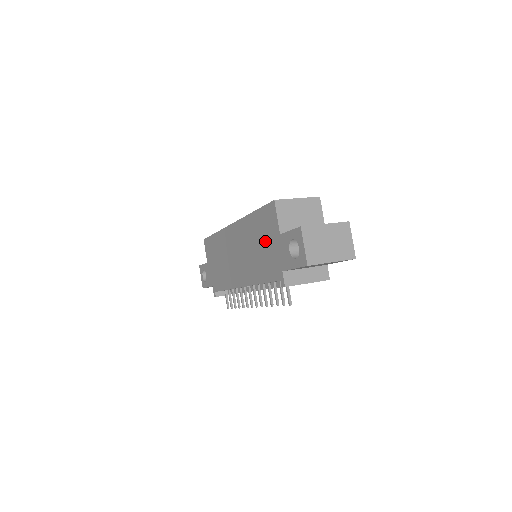
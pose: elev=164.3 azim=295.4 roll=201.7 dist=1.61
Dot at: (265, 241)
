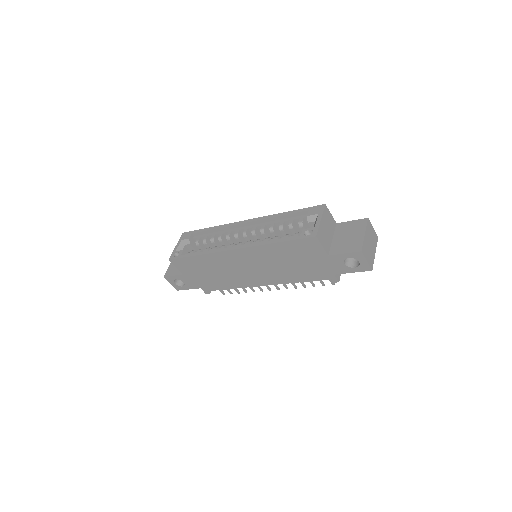
Dot at: (303, 260)
